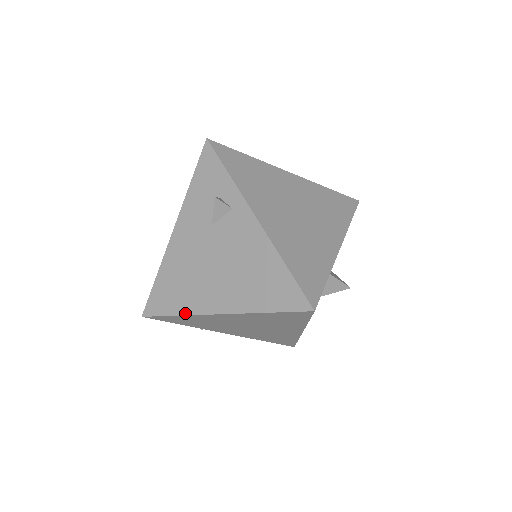
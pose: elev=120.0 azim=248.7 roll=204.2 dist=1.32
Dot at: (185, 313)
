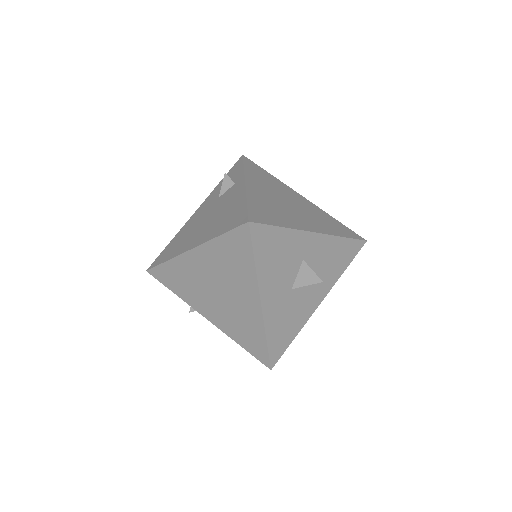
Dot at: (172, 257)
